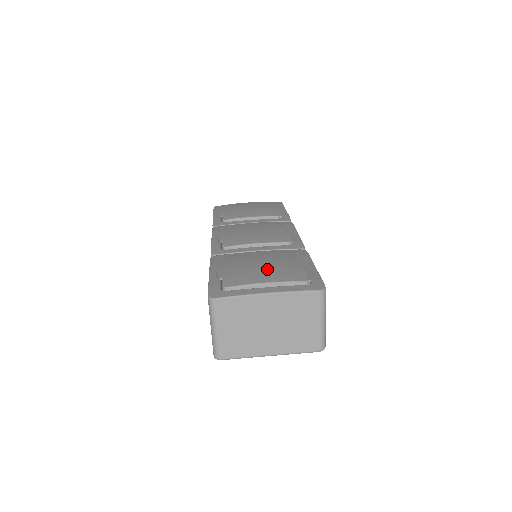
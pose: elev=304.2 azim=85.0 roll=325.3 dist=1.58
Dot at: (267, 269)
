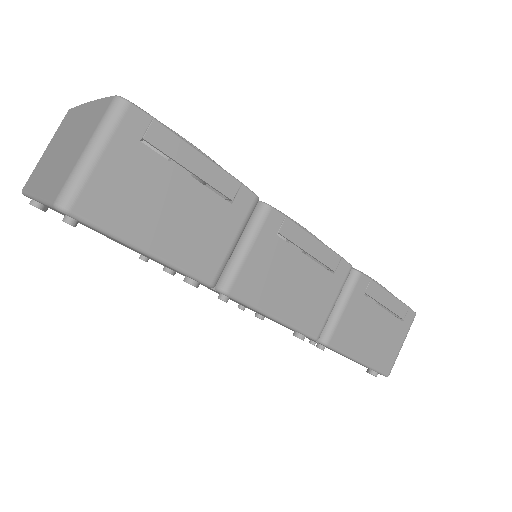
Dot at: occluded
